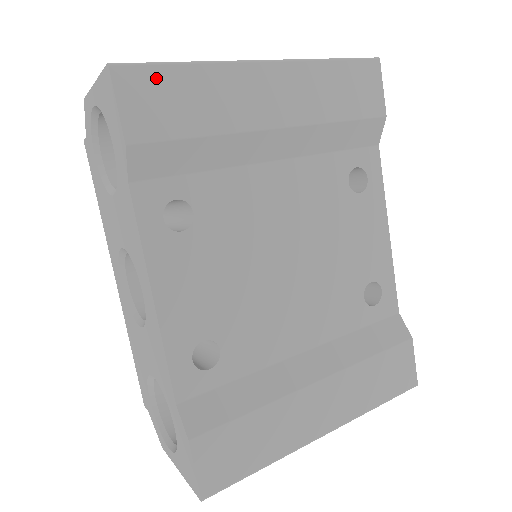
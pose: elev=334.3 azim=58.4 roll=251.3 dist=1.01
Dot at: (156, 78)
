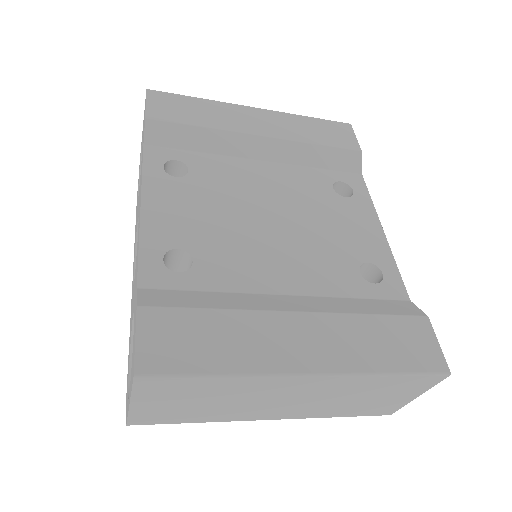
Dot at: (175, 99)
